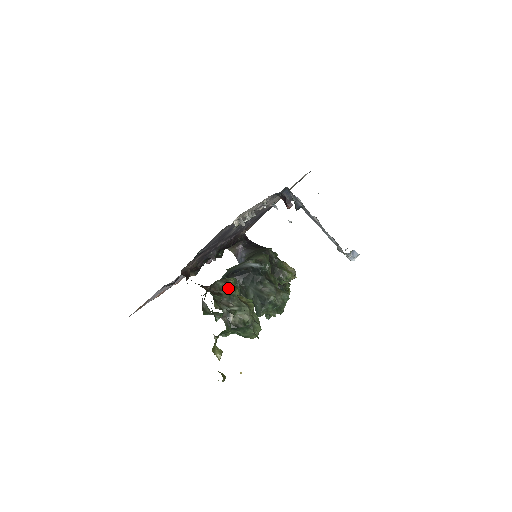
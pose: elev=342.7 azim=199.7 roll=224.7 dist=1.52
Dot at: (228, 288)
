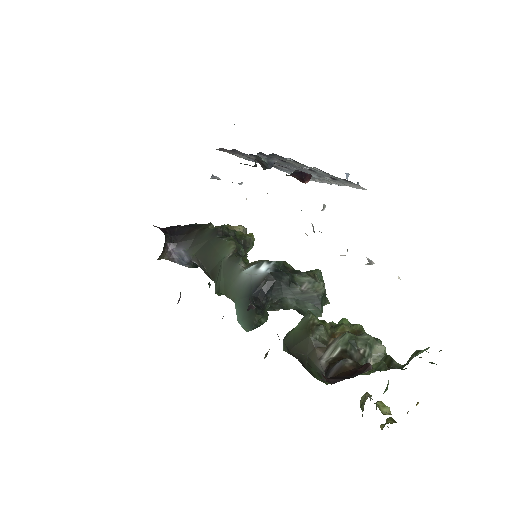
Dot at: (327, 333)
